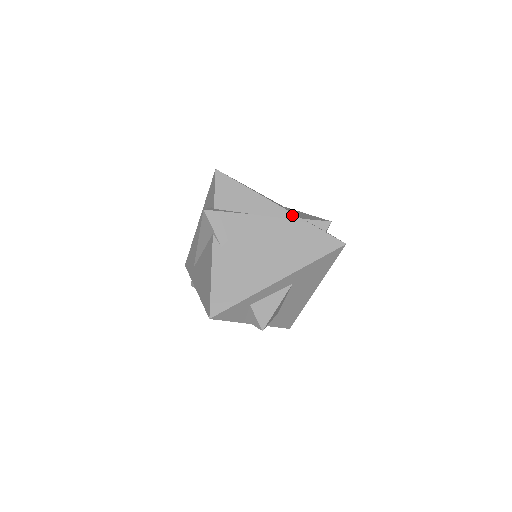
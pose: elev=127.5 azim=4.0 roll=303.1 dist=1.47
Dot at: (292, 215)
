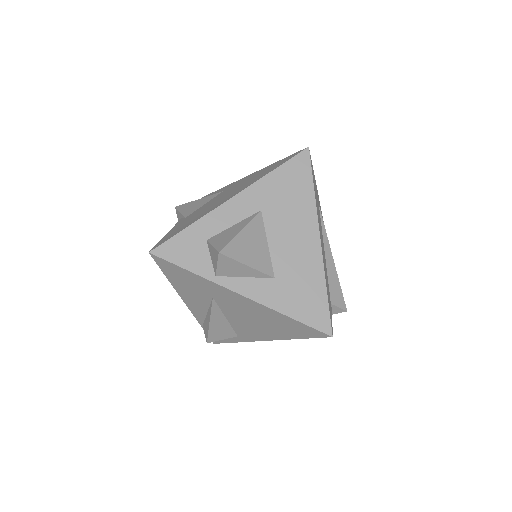
Dot at: (257, 171)
